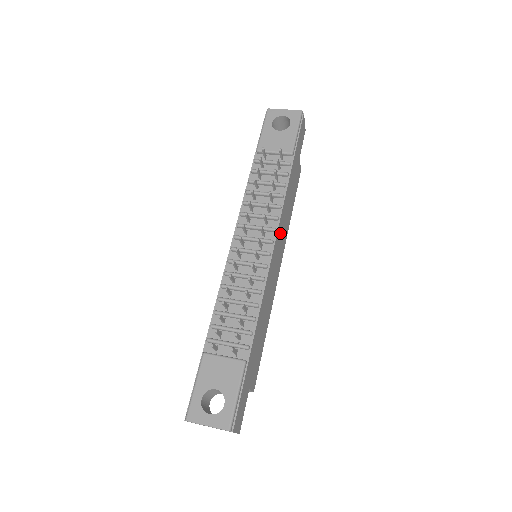
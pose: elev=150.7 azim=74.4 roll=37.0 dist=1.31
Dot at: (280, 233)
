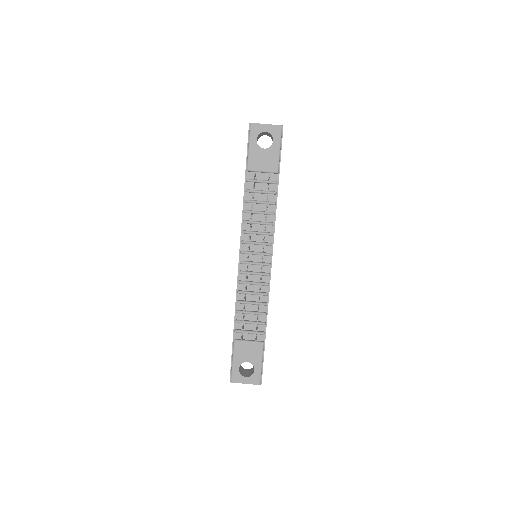
Dot at: occluded
